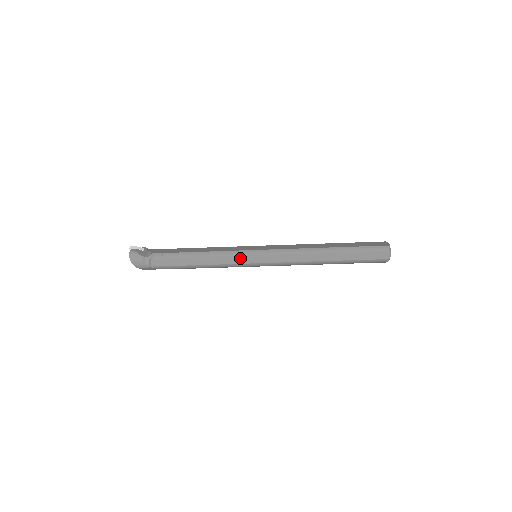
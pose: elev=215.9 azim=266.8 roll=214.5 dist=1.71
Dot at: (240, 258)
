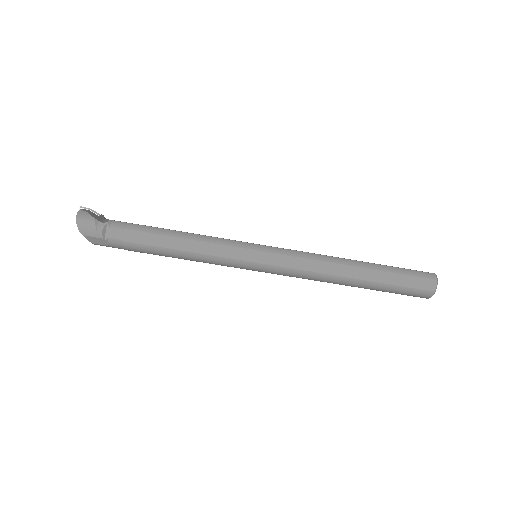
Dot at: (235, 250)
